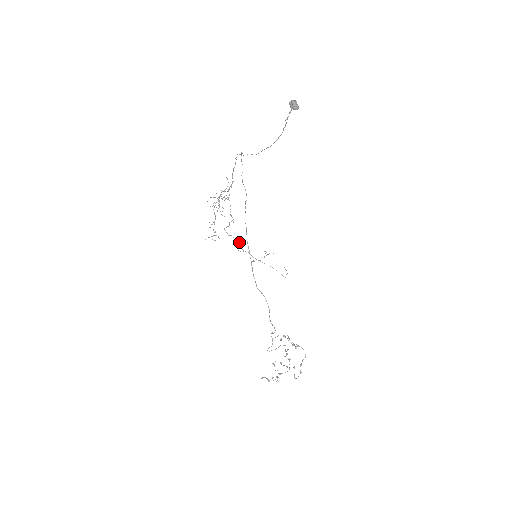
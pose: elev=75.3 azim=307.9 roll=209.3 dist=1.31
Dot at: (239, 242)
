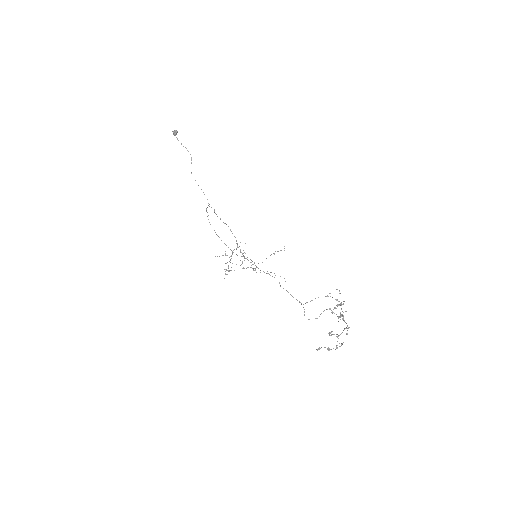
Dot at: (255, 268)
